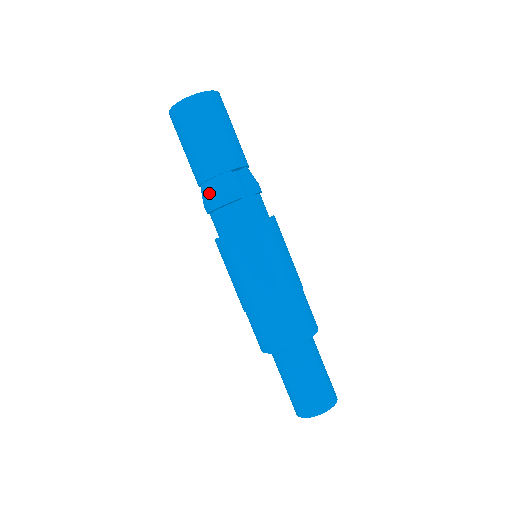
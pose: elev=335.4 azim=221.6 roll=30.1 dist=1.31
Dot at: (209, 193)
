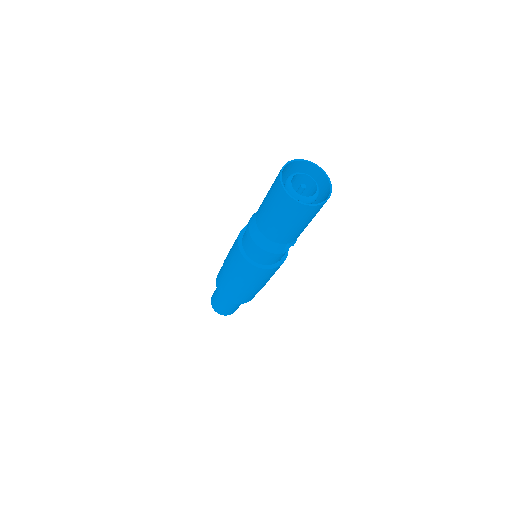
Dot at: (260, 241)
